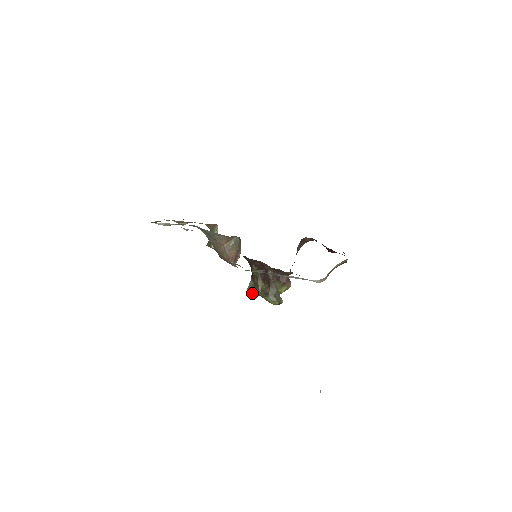
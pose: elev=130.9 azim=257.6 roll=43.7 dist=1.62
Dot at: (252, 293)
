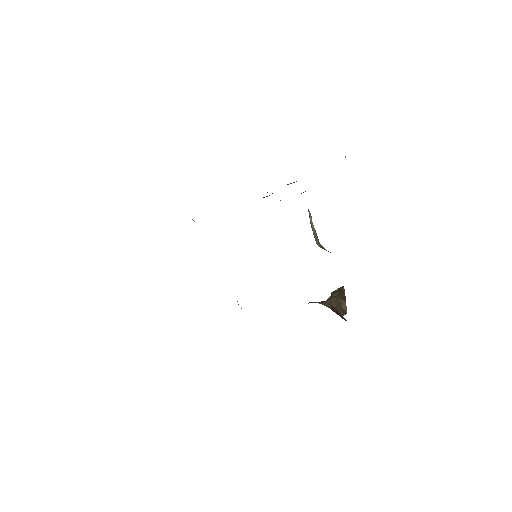
Dot at: occluded
